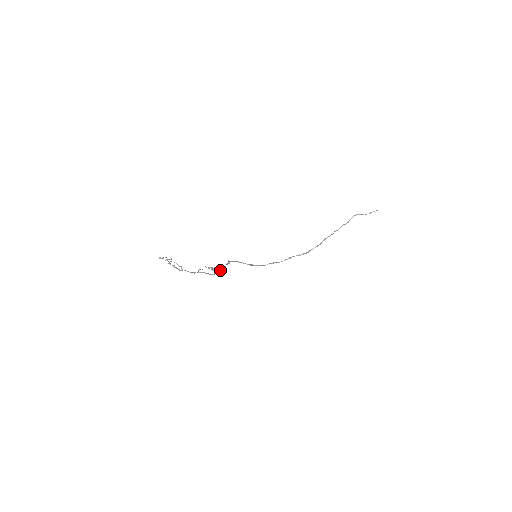
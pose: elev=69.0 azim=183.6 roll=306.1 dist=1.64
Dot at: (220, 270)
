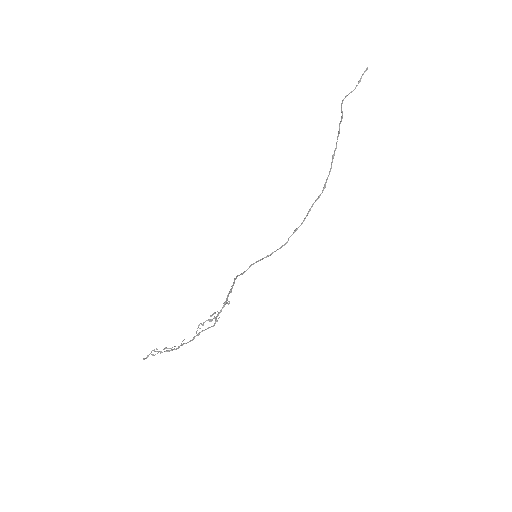
Dot at: (218, 314)
